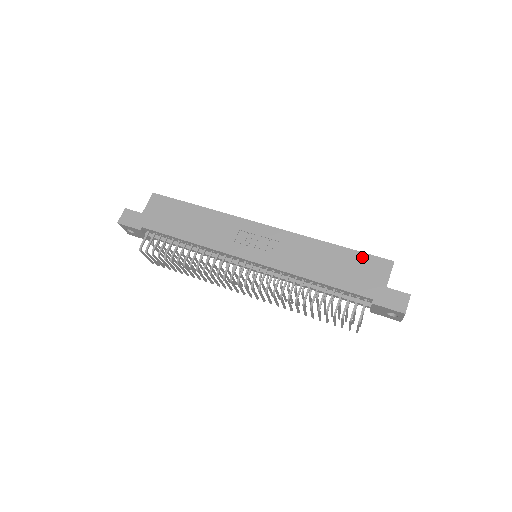
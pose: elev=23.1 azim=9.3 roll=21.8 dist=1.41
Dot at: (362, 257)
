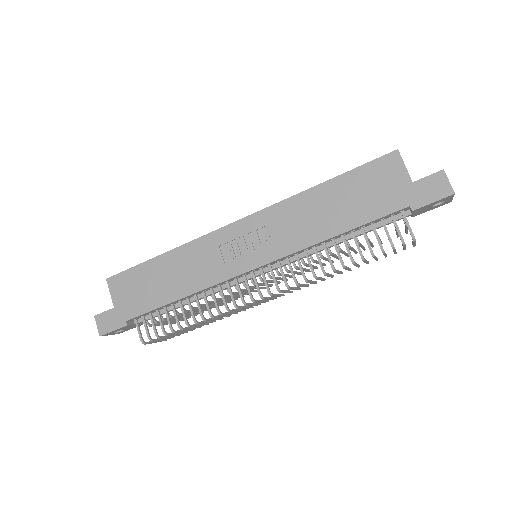
Dot at: (362, 172)
